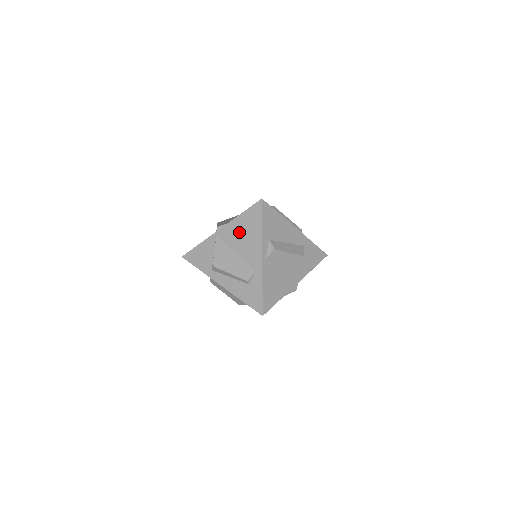
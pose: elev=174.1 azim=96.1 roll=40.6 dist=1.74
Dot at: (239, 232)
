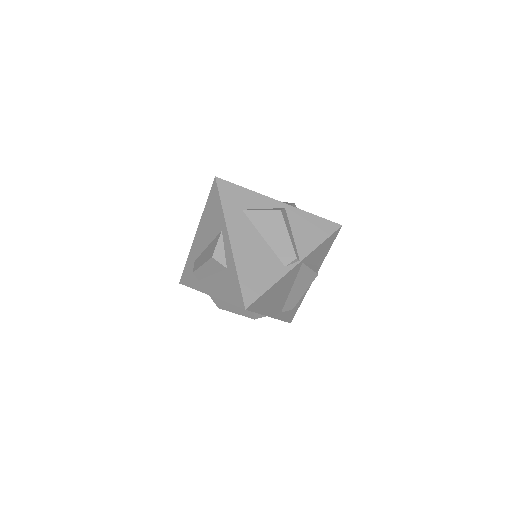
Dot at: occluded
